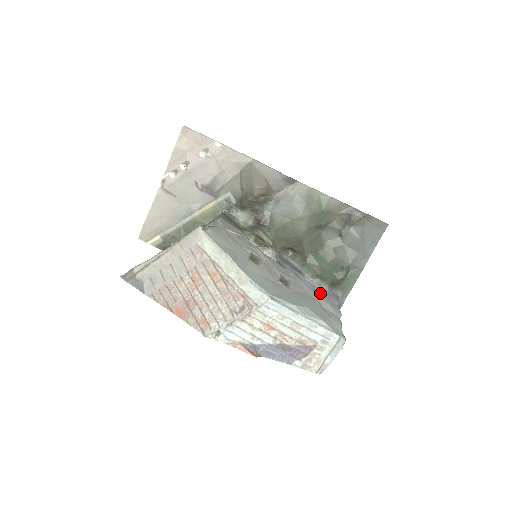
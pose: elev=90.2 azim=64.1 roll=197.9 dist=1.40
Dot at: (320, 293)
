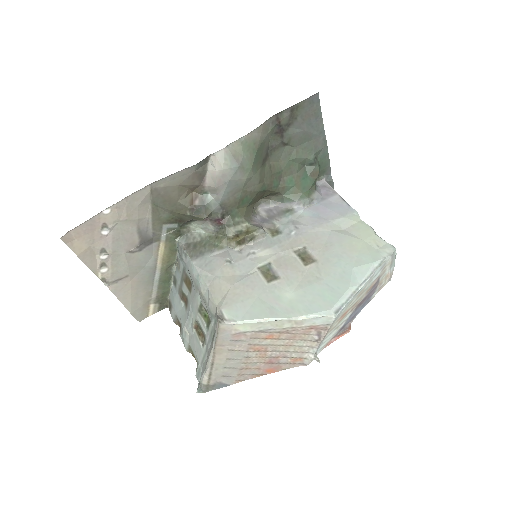
Dot at: (323, 213)
